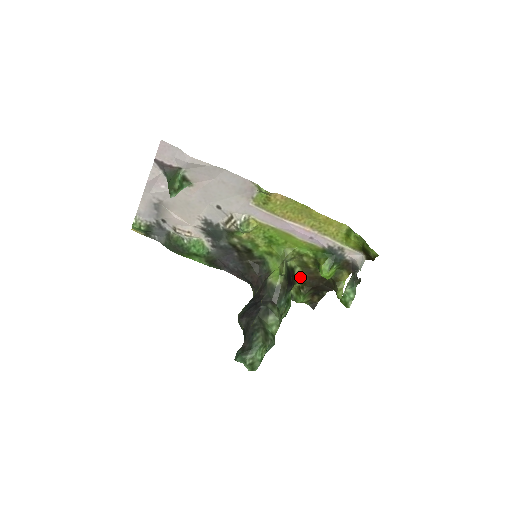
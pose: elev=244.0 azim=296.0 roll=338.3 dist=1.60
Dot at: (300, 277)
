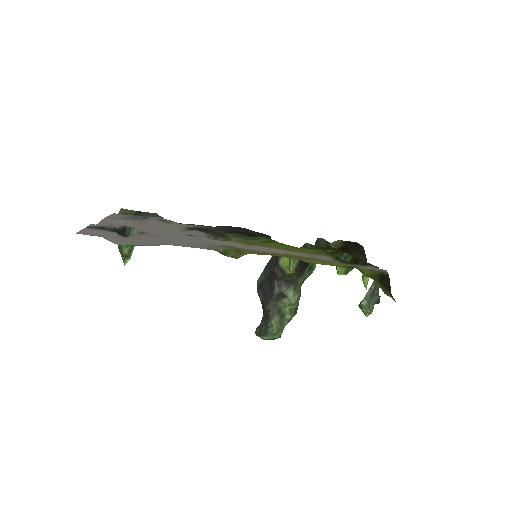
Dot at: occluded
